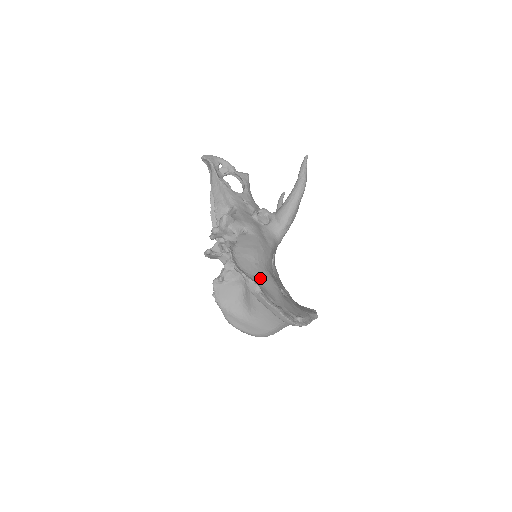
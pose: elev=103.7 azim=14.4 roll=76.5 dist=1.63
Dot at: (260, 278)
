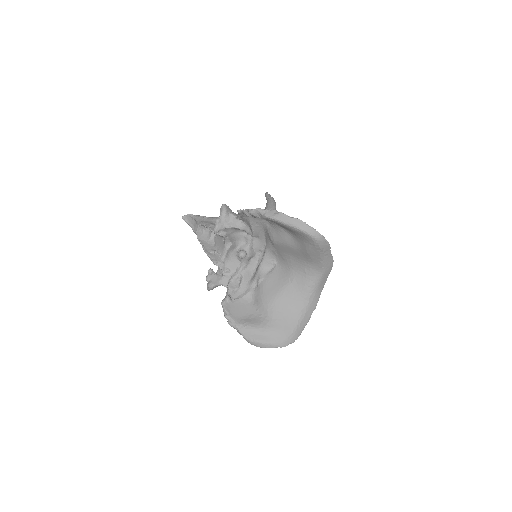
Dot at: occluded
